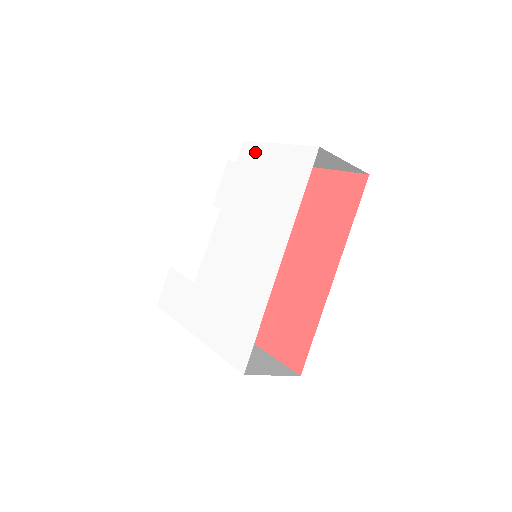
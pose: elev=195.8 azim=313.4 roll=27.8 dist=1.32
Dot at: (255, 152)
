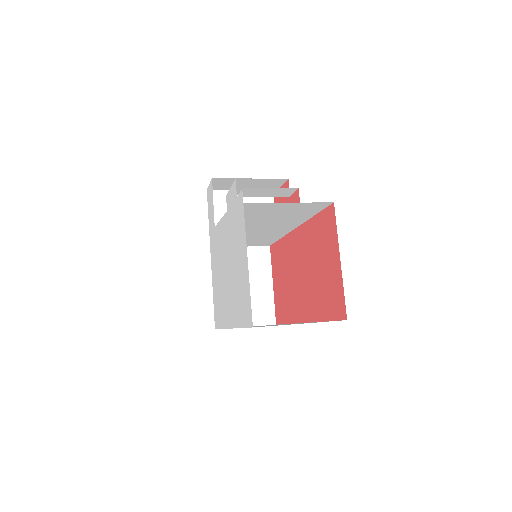
Dot at: (241, 223)
